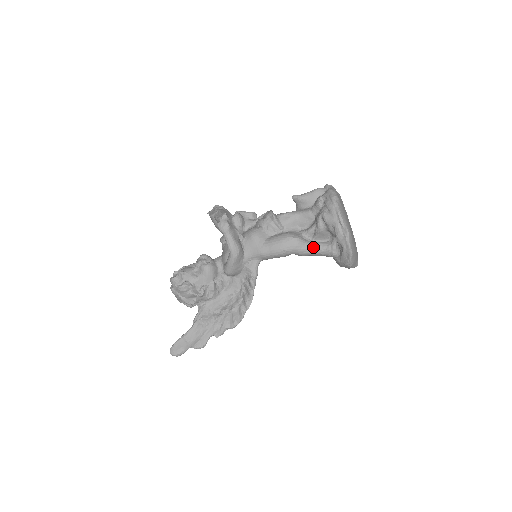
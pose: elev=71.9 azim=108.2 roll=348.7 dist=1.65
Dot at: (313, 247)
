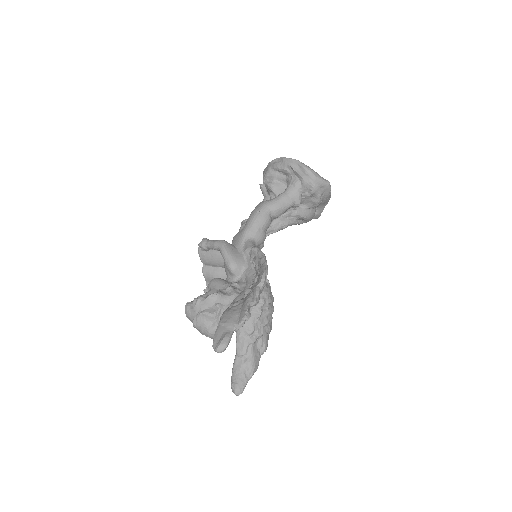
Dot at: (278, 195)
